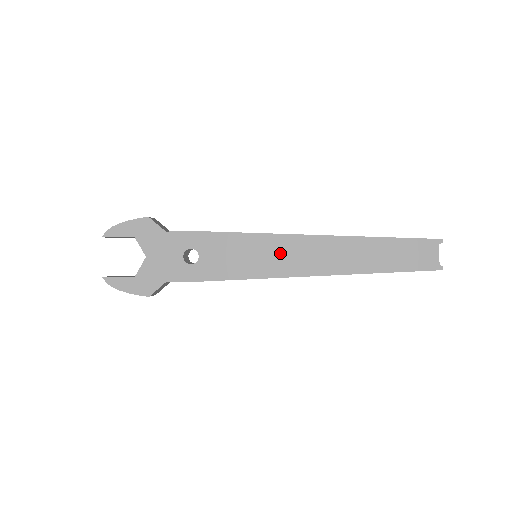
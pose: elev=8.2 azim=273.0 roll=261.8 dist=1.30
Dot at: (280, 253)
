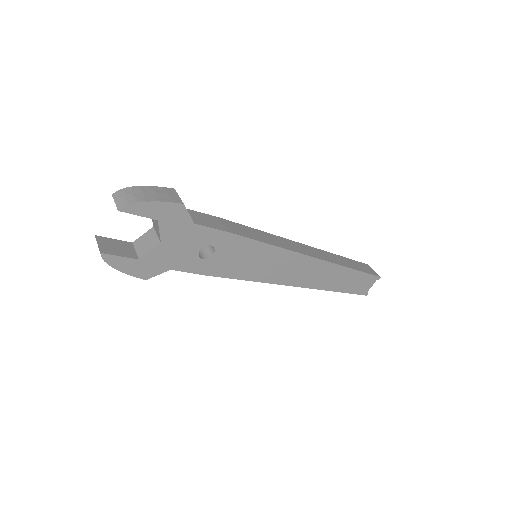
Dot at: (281, 265)
